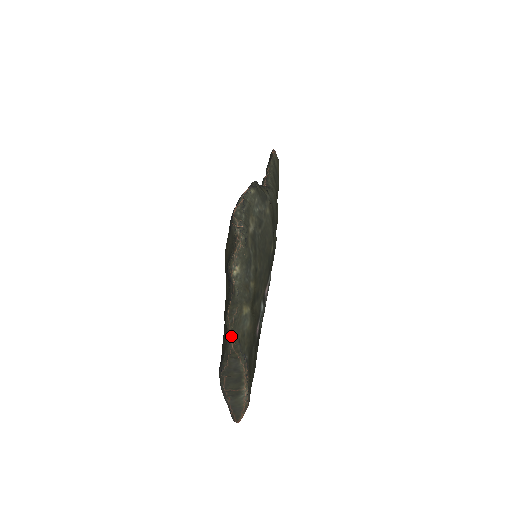
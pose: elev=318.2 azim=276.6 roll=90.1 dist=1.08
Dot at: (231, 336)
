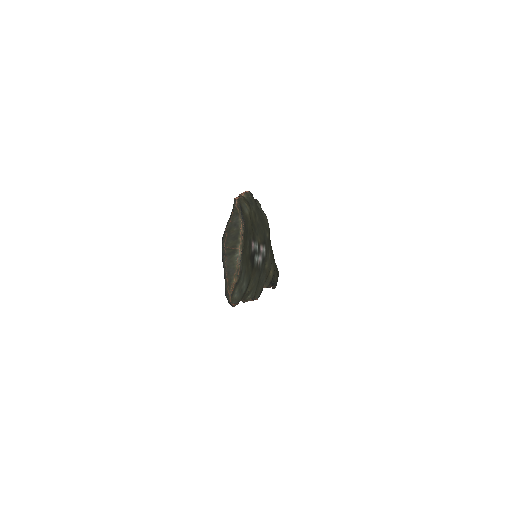
Dot at: (236, 199)
